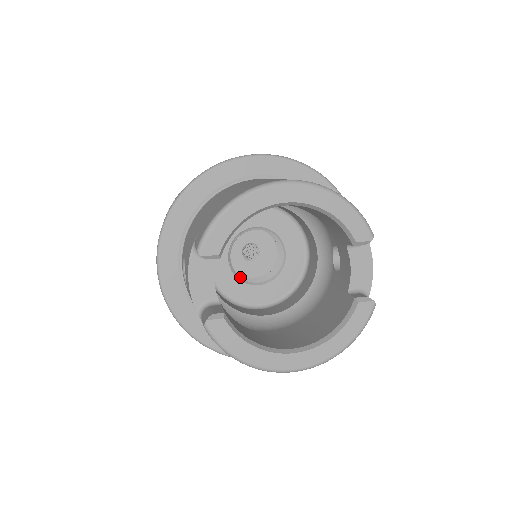
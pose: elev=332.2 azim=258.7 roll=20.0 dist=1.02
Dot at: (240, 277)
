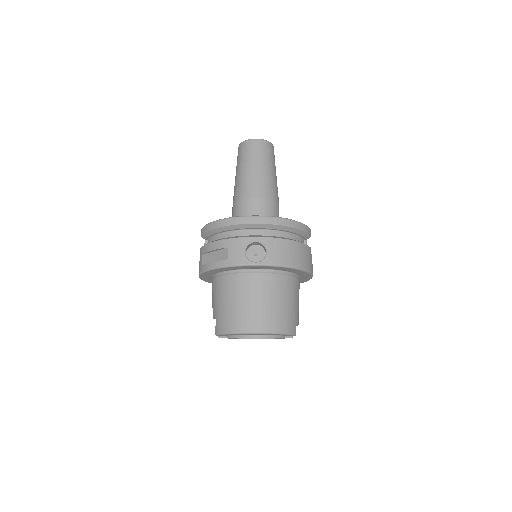
Dot at: occluded
